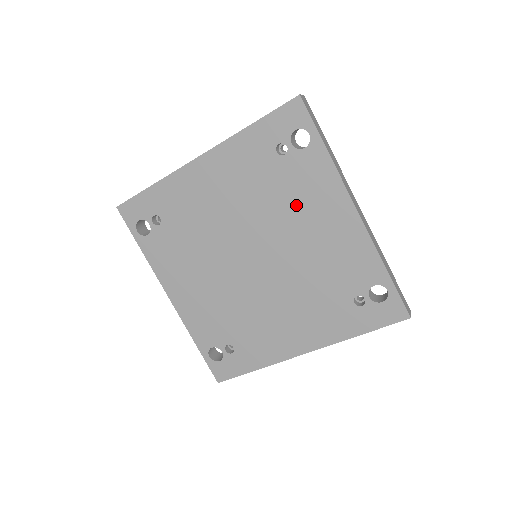
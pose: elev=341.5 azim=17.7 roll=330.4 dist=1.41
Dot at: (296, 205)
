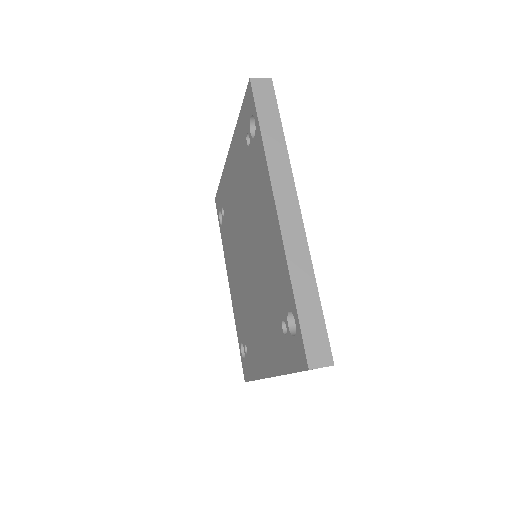
Dot at: (256, 201)
